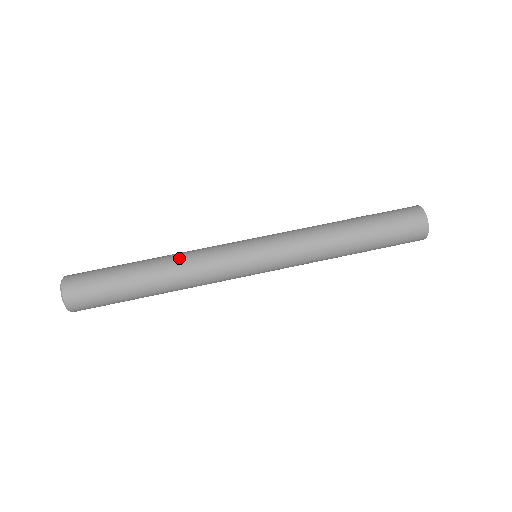
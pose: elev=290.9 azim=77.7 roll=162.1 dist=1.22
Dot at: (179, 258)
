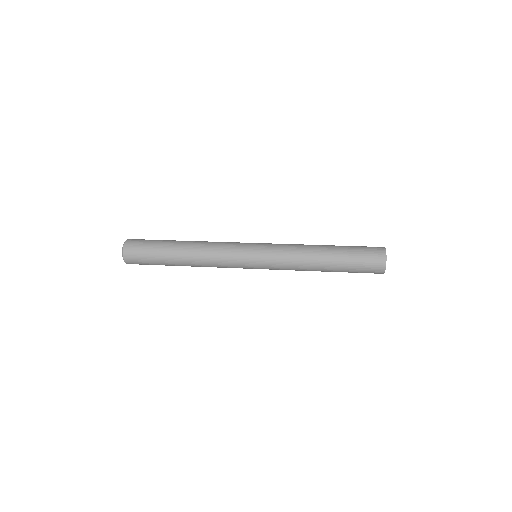
Dot at: (203, 242)
